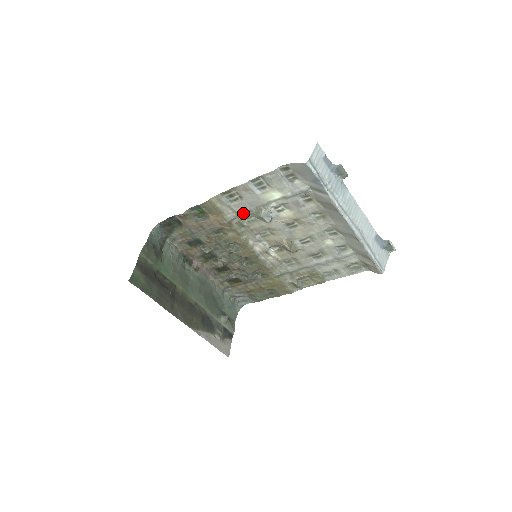
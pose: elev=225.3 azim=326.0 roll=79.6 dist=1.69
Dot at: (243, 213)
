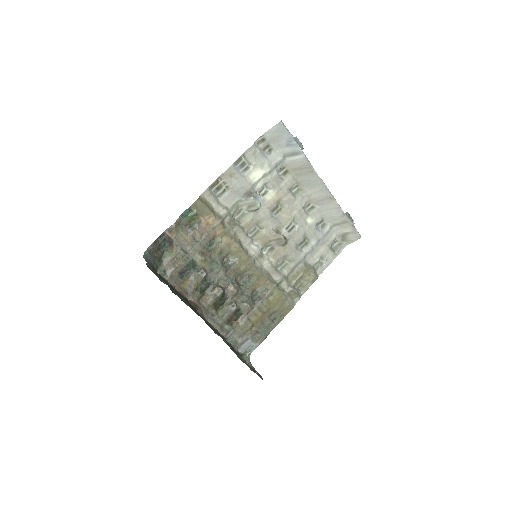
Dot at: (233, 206)
